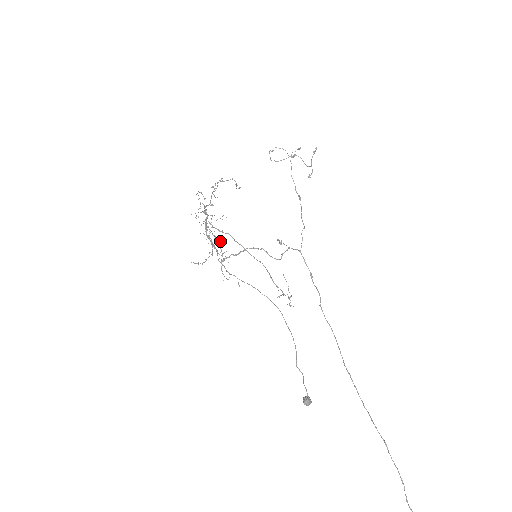
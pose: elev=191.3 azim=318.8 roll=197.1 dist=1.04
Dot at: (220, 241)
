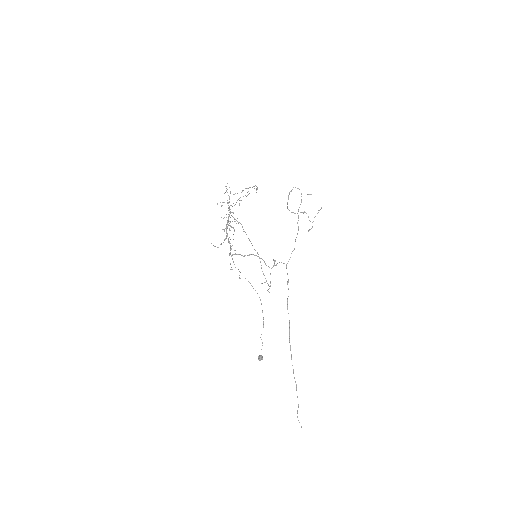
Dot at: occluded
